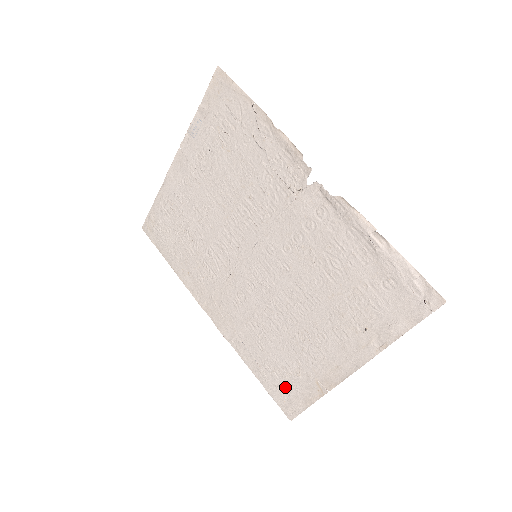
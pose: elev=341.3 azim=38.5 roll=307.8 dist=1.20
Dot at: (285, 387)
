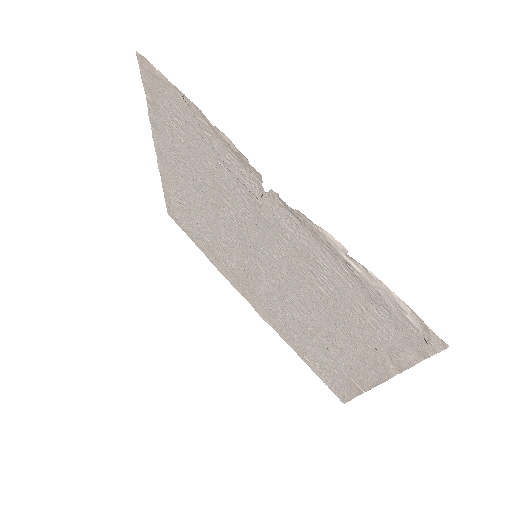
Dot at: (328, 376)
